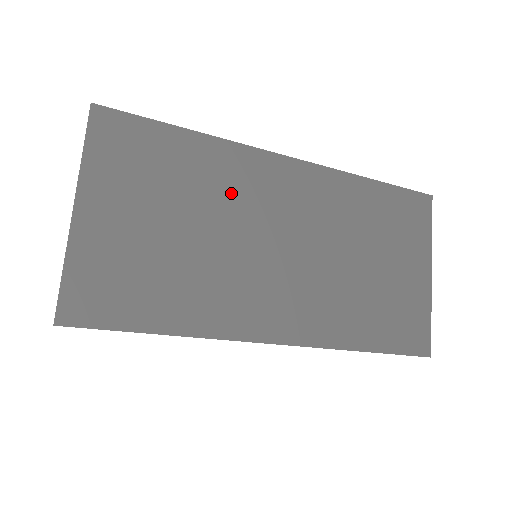
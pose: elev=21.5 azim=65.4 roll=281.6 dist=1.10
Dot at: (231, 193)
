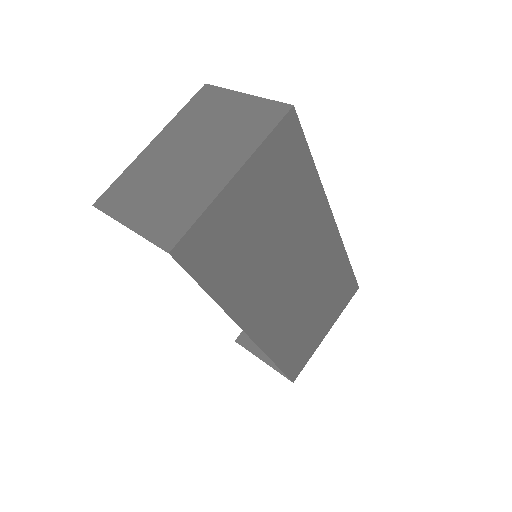
Dot at: (300, 224)
